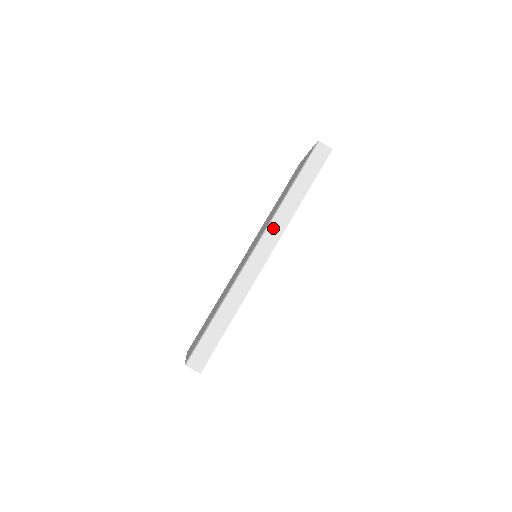
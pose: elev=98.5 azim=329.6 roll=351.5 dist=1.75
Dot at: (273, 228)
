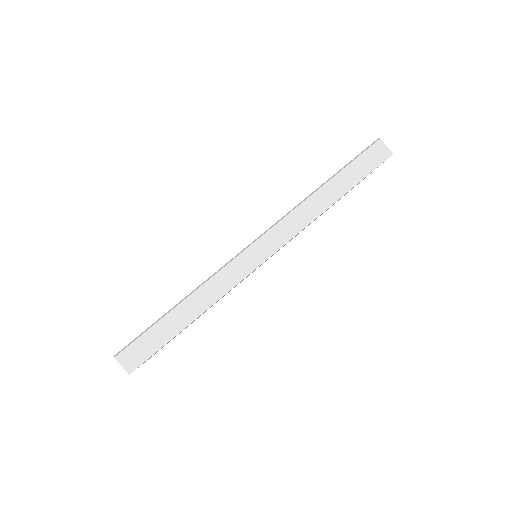
Dot at: (287, 224)
